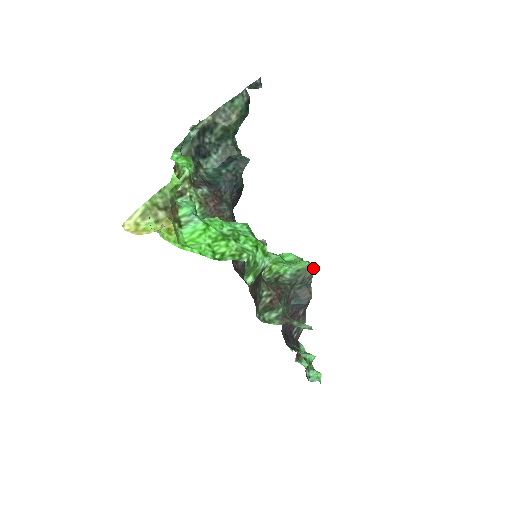
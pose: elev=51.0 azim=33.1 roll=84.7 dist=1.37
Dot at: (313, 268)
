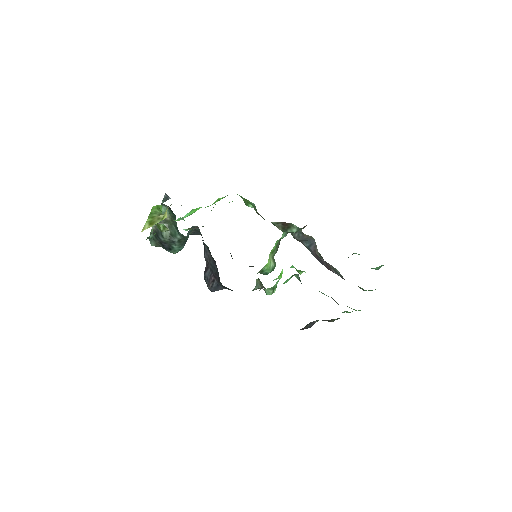
Dot at: occluded
